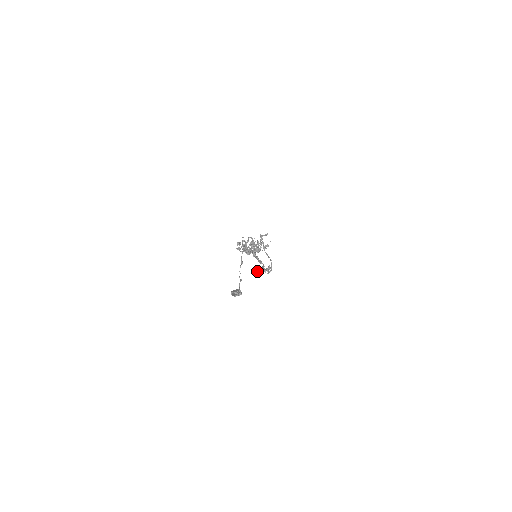
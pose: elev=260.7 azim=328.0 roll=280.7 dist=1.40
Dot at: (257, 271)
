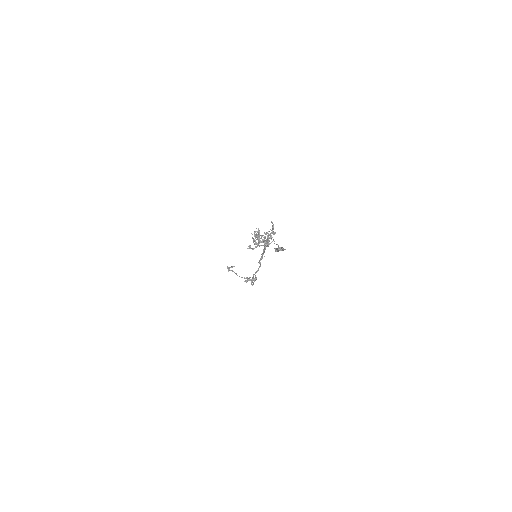
Dot at: (245, 280)
